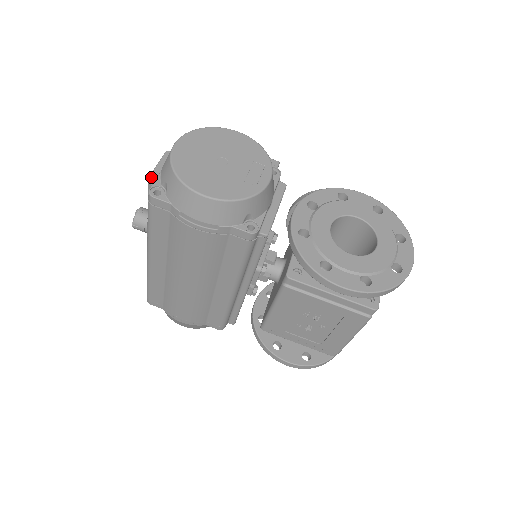
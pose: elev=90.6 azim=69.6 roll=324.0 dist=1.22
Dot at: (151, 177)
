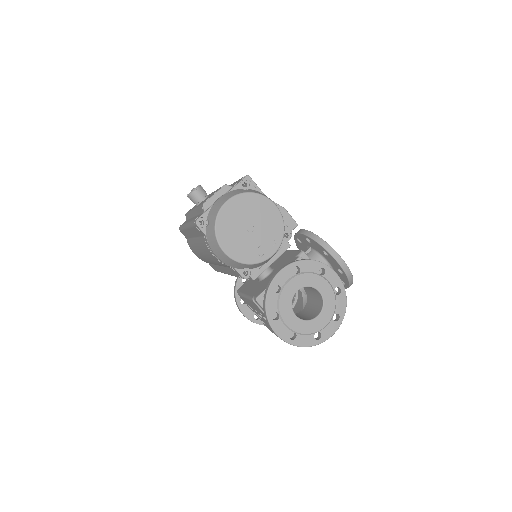
Dot at: (205, 205)
